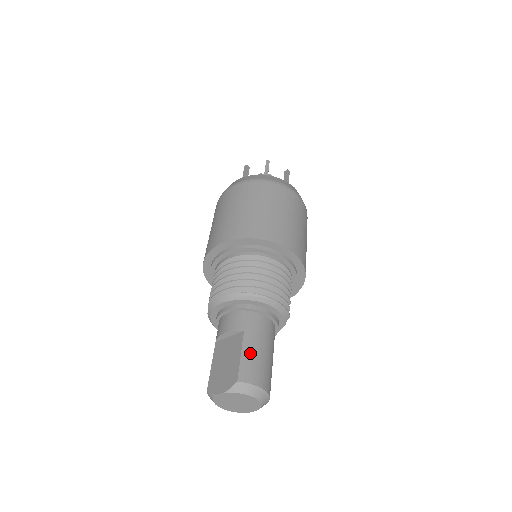
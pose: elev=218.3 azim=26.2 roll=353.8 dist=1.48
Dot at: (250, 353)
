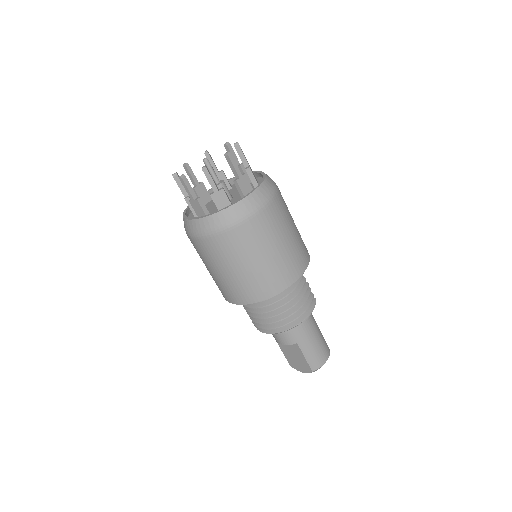
Dot at: (310, 353)
